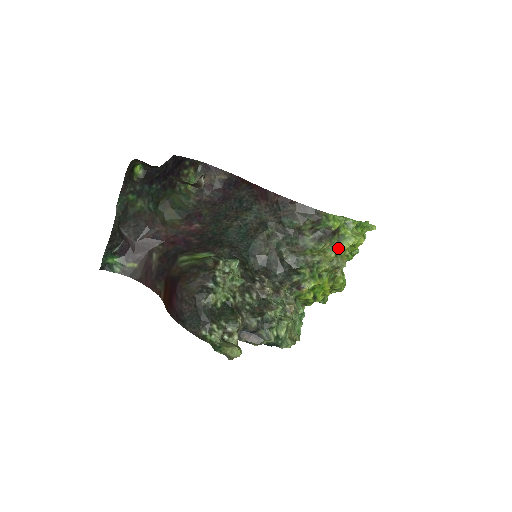
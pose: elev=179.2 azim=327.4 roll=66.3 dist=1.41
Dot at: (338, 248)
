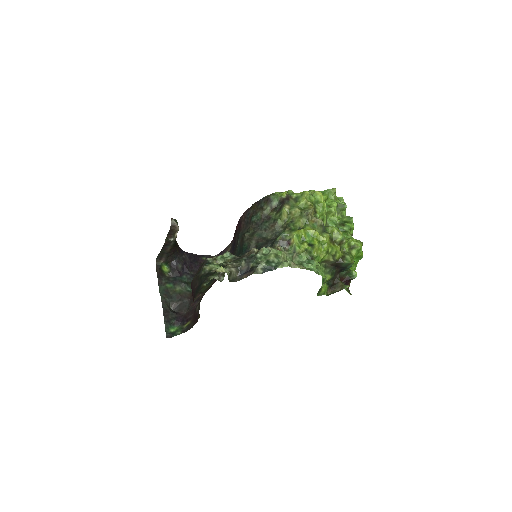
Dot at: (299, 205)
